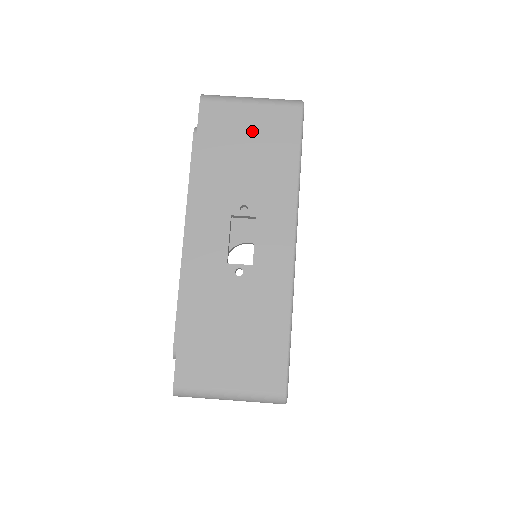
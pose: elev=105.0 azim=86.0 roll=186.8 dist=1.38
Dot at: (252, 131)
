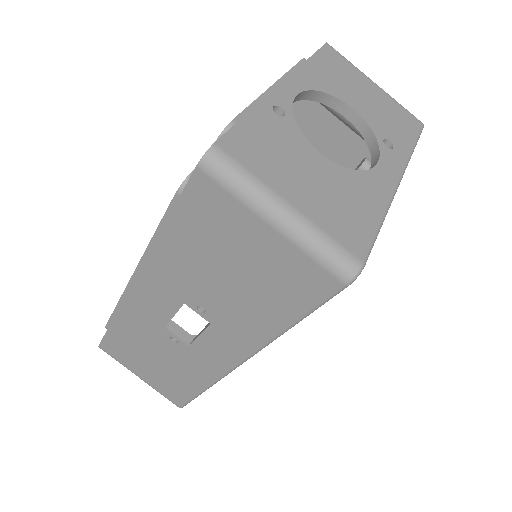
Dot at: (252, 257)
